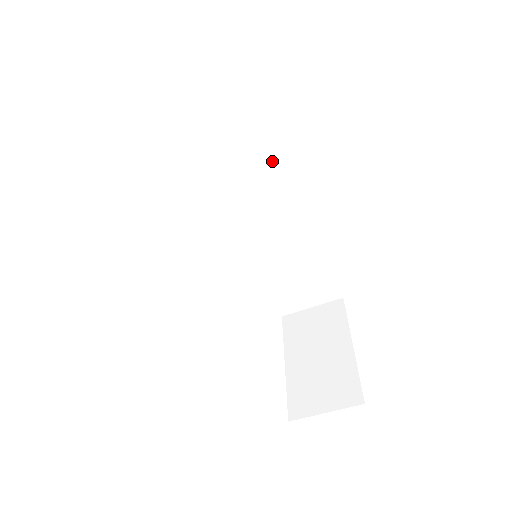
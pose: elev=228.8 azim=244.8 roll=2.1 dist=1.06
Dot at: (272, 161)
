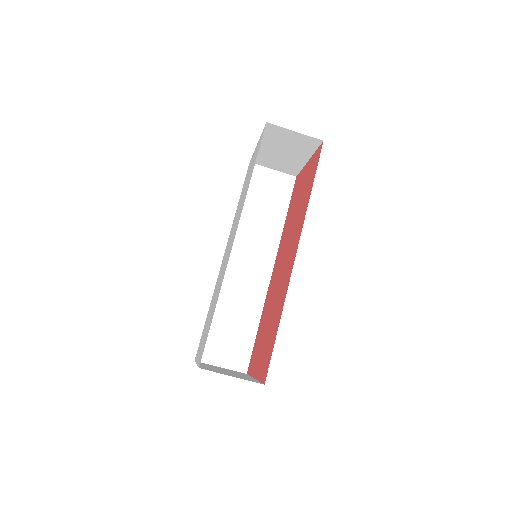
Dot at: (278, 244)
